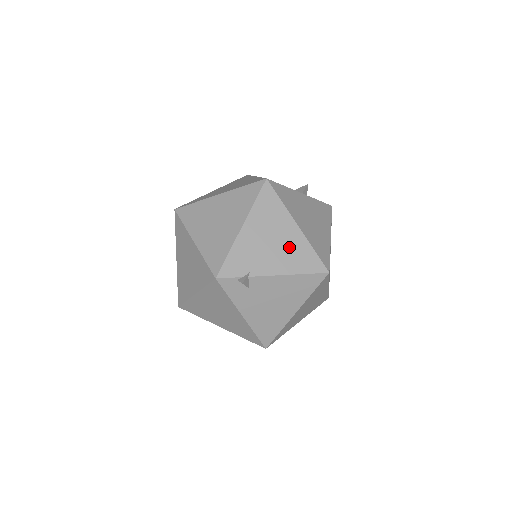
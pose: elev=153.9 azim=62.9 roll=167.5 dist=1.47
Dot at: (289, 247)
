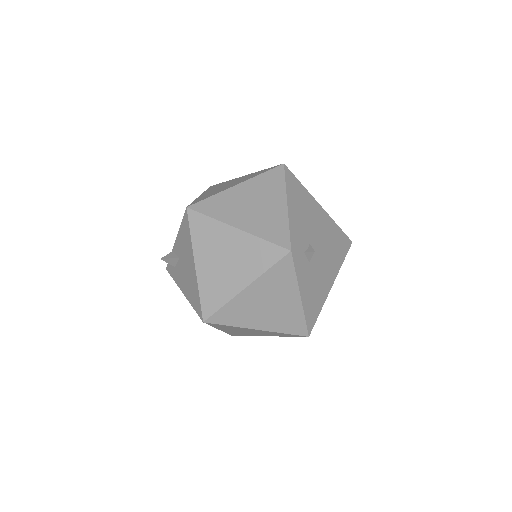
Dot at: (322, 221)
